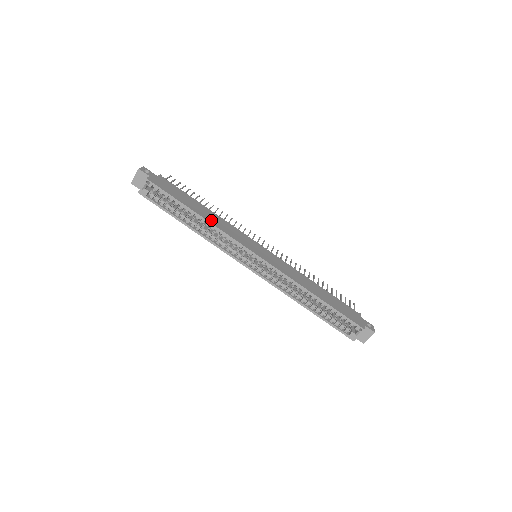
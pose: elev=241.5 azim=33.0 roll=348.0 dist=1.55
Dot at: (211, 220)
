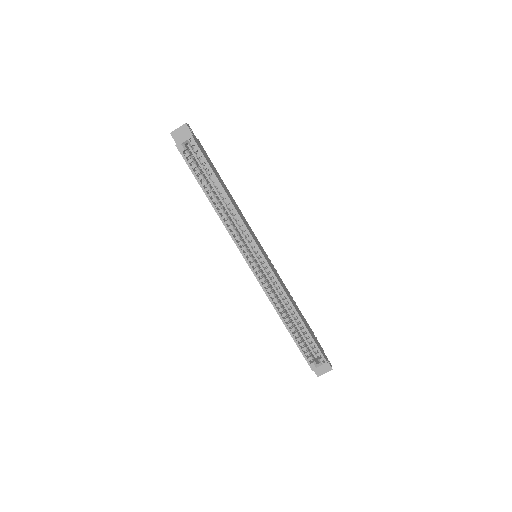
Dot at: (233, 203)
